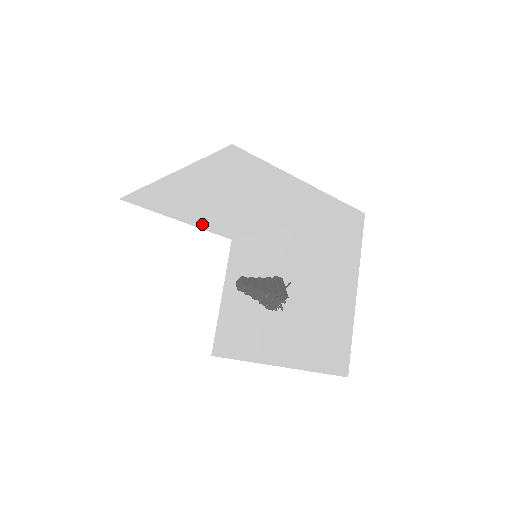
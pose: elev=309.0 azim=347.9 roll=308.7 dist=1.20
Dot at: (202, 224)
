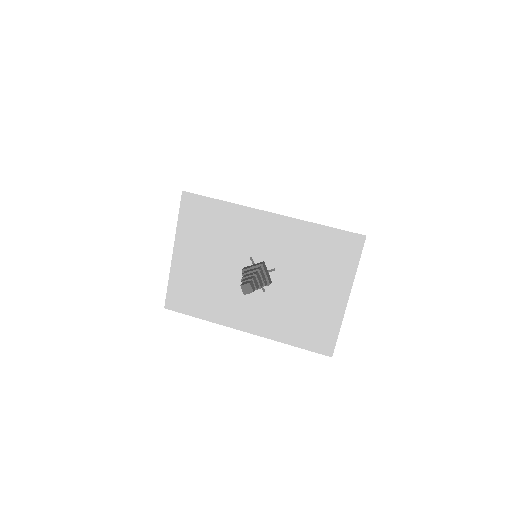
Dot at: occluded
